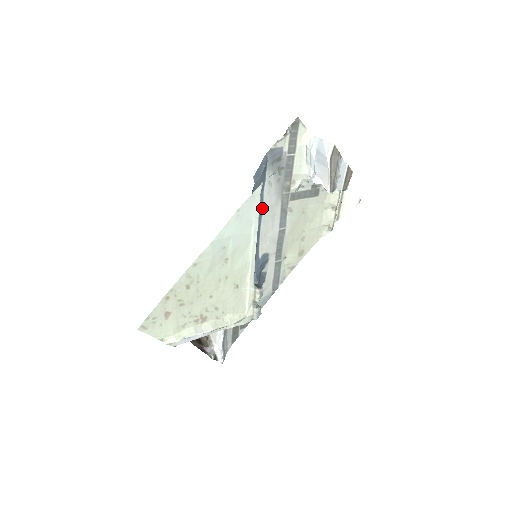
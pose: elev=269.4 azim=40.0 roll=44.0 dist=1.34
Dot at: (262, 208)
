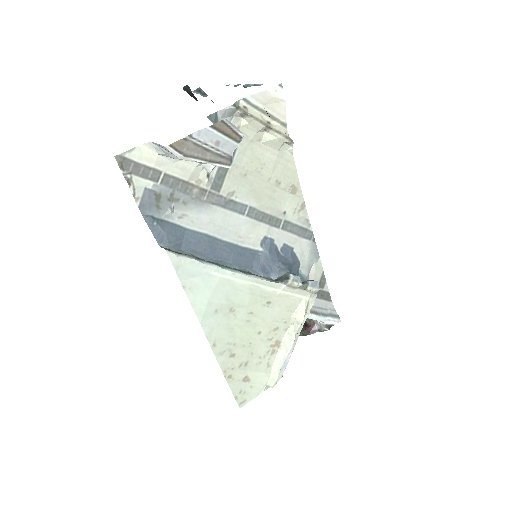
Dot at: (205, 235)
